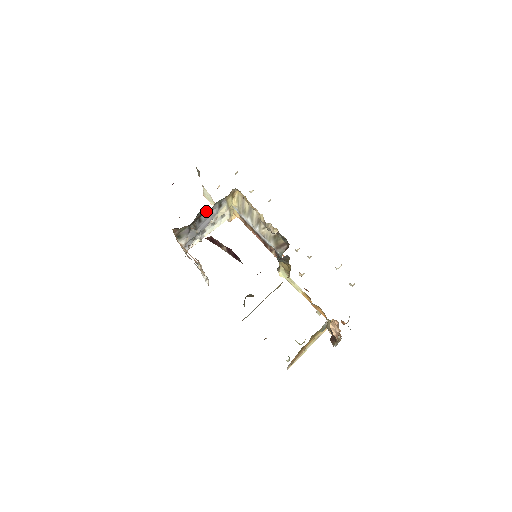
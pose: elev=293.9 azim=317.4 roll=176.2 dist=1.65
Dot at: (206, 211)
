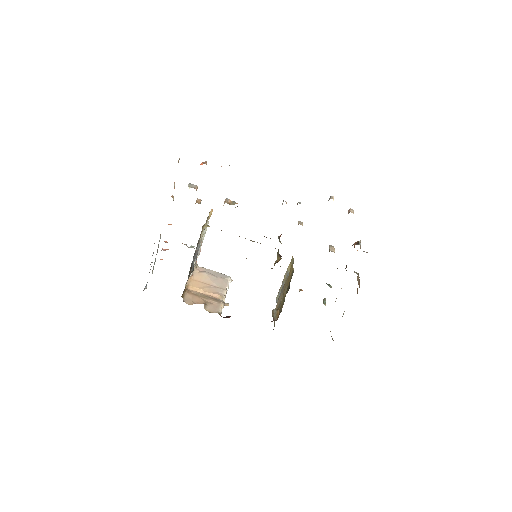
Dot at: occluded
